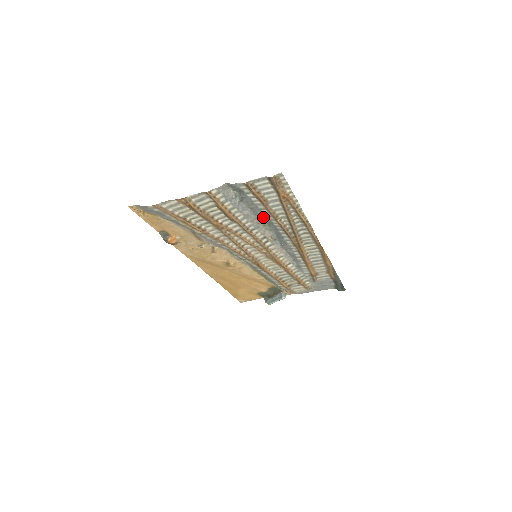
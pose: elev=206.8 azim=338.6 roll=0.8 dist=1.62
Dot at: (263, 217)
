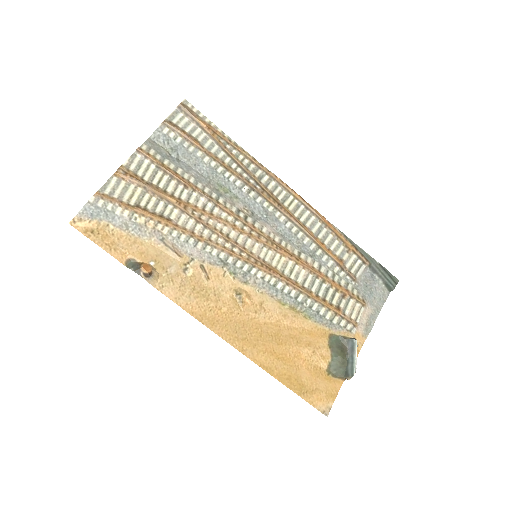
Dot at: (214, 175)
